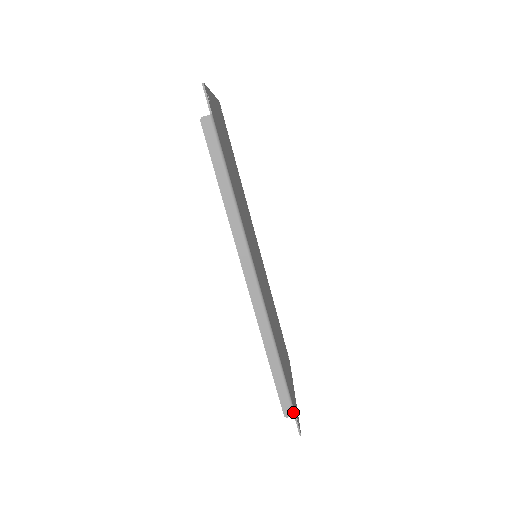
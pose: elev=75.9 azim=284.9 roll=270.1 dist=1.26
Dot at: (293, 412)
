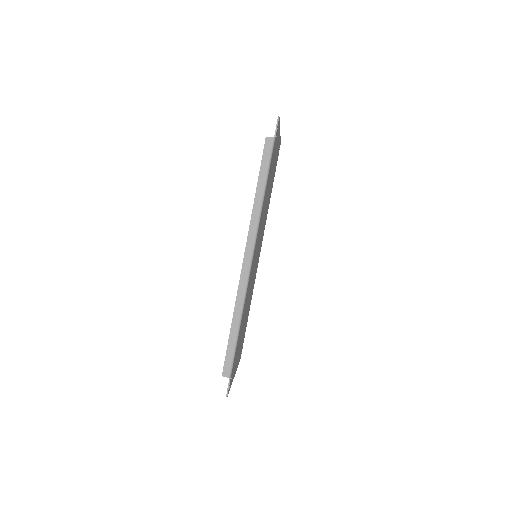
Dot at: (230, 374)
